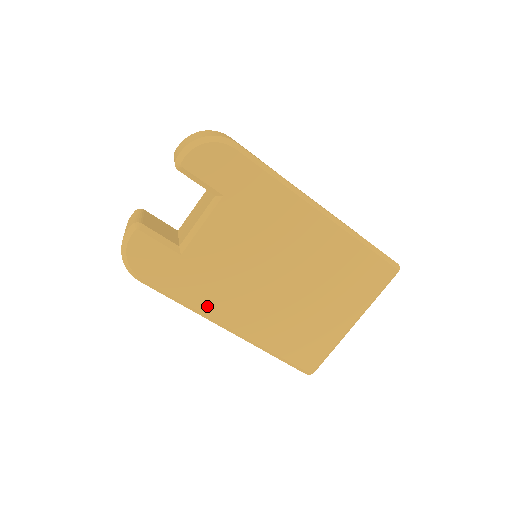
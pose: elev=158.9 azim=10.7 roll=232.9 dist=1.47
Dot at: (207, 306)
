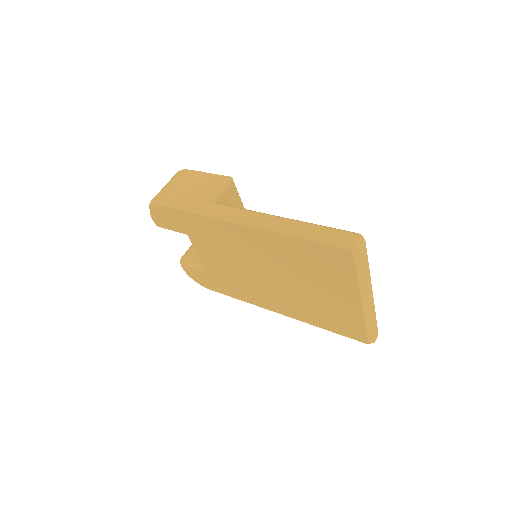
Dot at: (251, 300)
